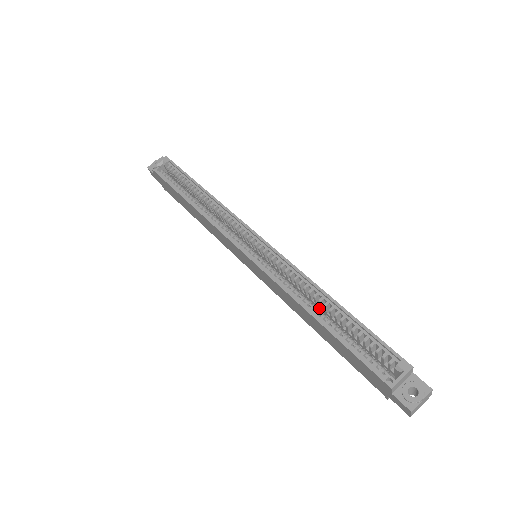
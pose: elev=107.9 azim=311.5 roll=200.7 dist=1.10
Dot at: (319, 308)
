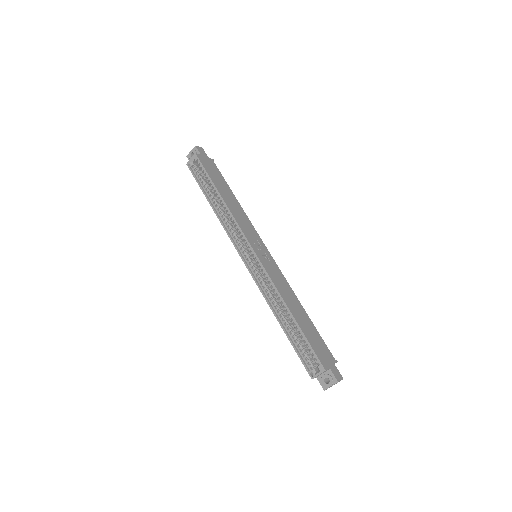
Dot at: occluded
